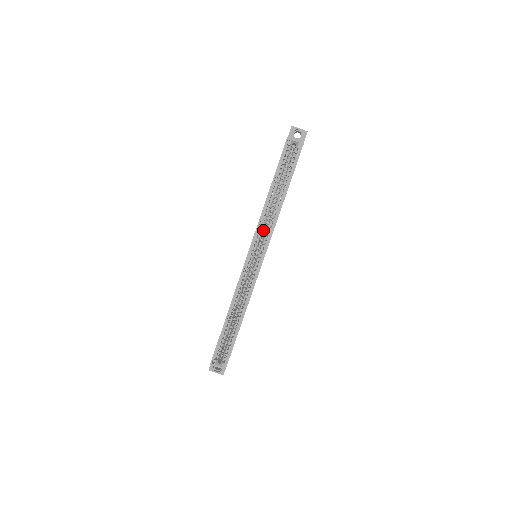
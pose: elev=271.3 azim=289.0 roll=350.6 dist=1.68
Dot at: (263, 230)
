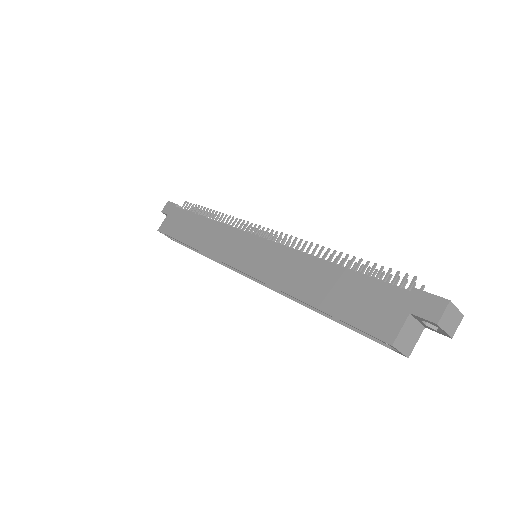
Dot at: occluded
